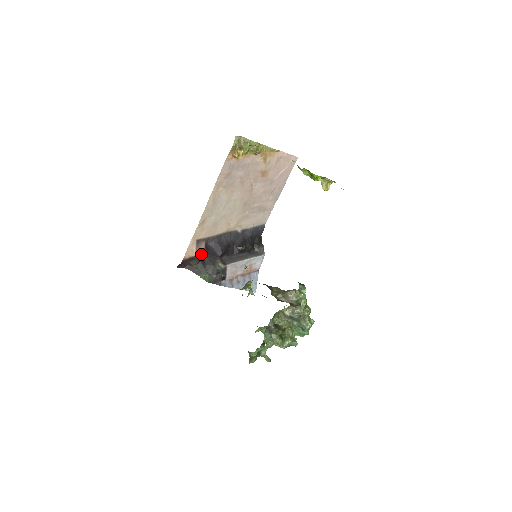
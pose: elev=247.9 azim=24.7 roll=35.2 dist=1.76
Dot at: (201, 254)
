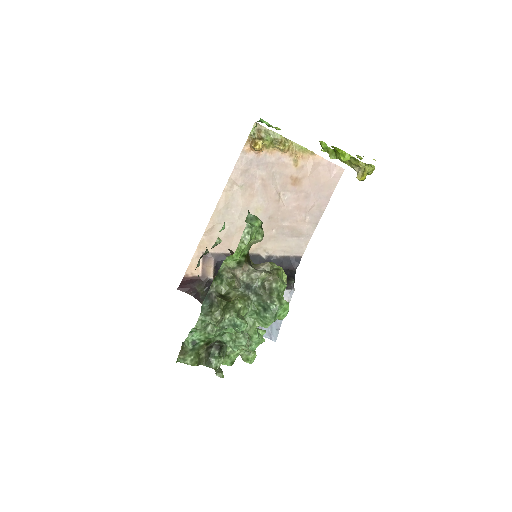
Dot at: (209, 276)
